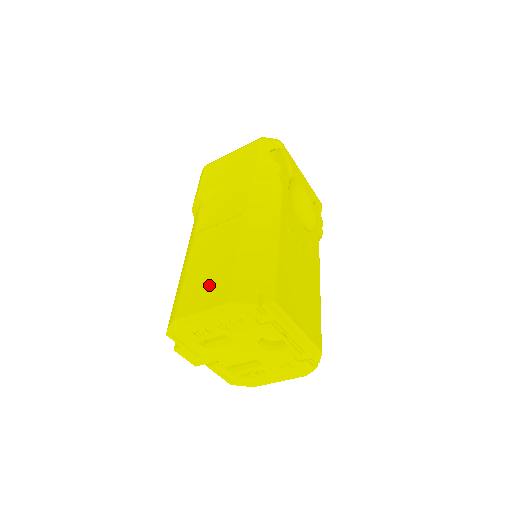
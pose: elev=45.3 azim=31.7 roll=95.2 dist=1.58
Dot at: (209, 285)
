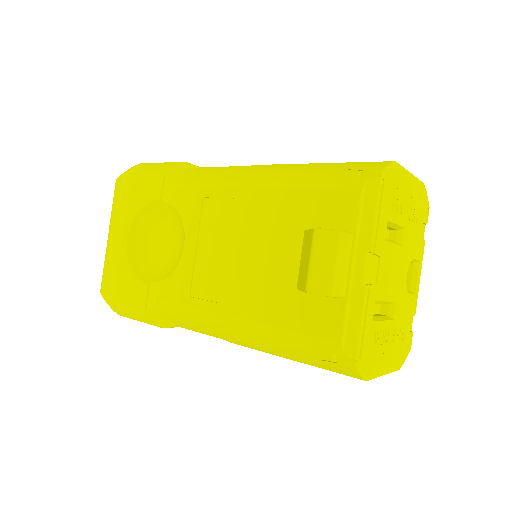
Dot at: occluded
